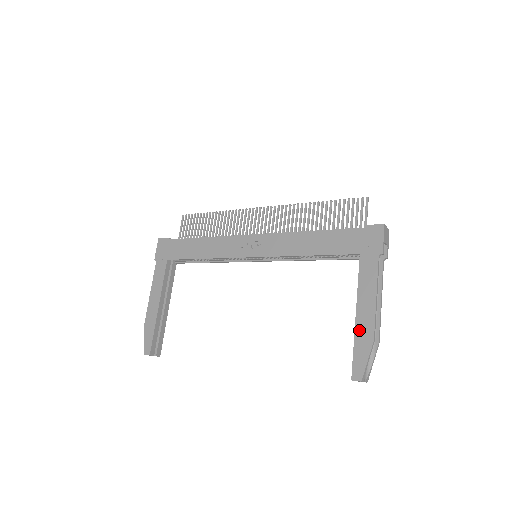
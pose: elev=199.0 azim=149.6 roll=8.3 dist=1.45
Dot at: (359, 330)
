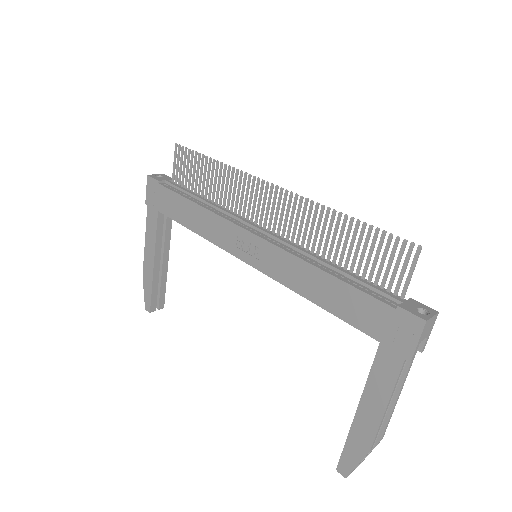
Dot at: (356, 430)
